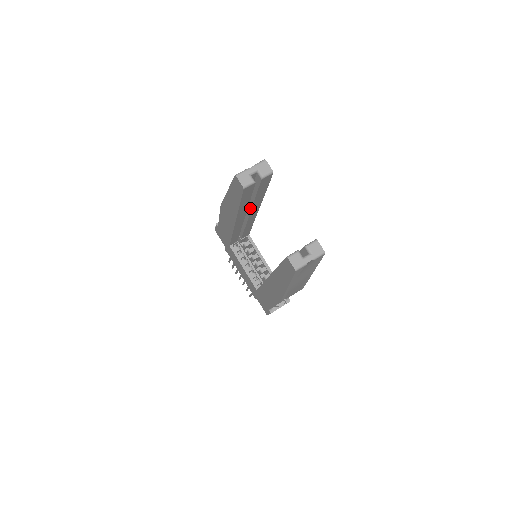
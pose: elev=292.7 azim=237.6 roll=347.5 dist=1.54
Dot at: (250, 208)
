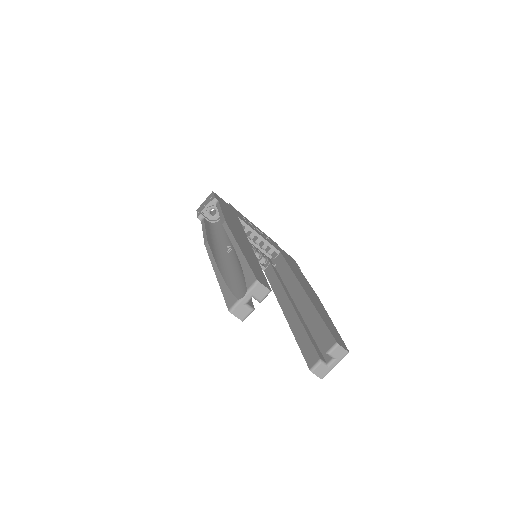
Dot at: occluded
